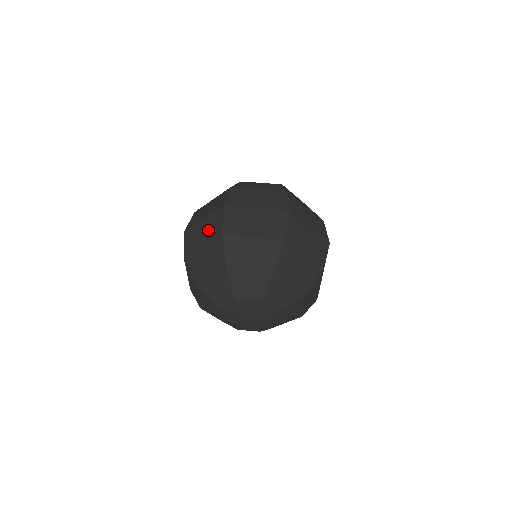
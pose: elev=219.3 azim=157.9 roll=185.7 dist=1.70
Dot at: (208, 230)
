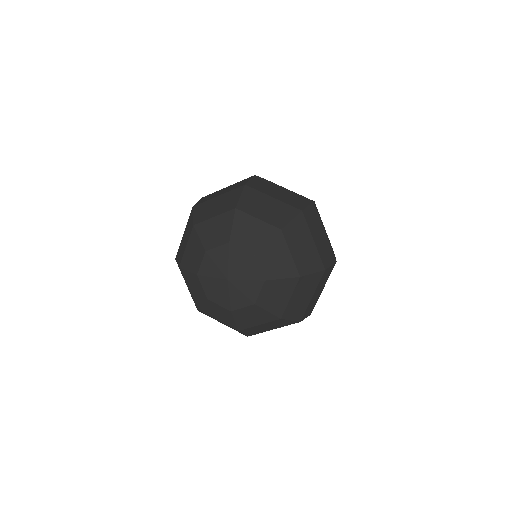
Dot at: occluded
